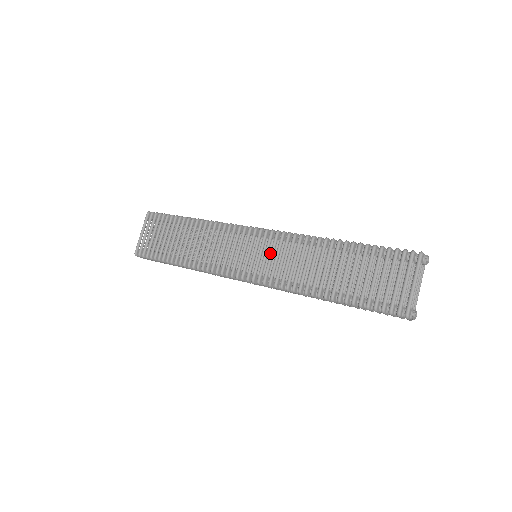
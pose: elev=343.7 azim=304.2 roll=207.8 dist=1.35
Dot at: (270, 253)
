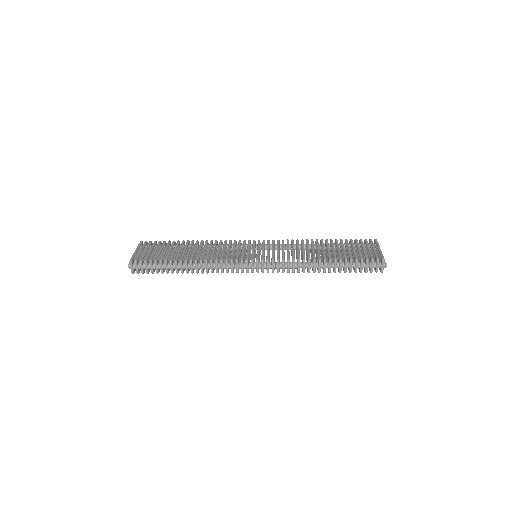
Dot at: (272, 247)
